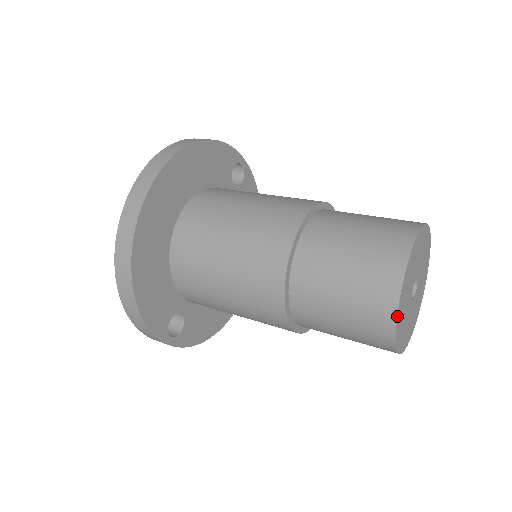
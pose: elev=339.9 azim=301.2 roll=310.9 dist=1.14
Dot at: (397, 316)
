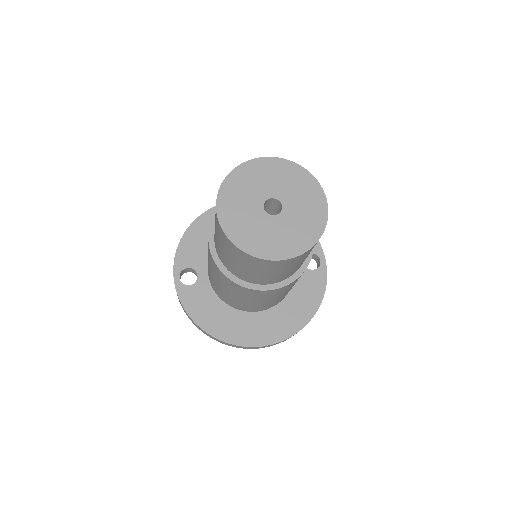
Dot at: (230, 173)
